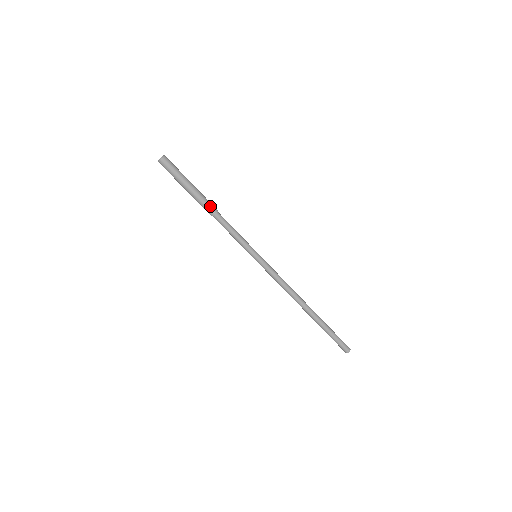
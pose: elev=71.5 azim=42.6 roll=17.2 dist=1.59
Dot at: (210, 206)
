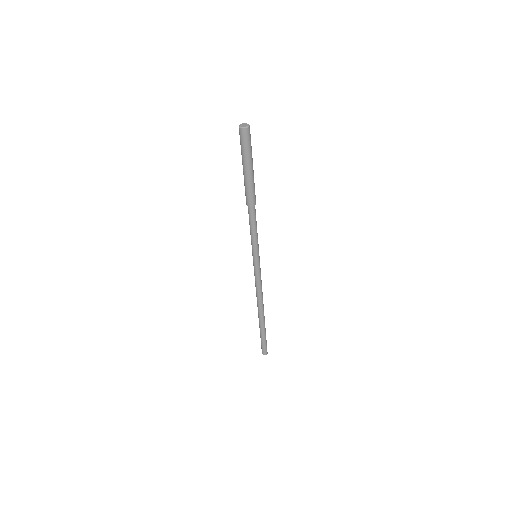
Dot at: (255, 196)
